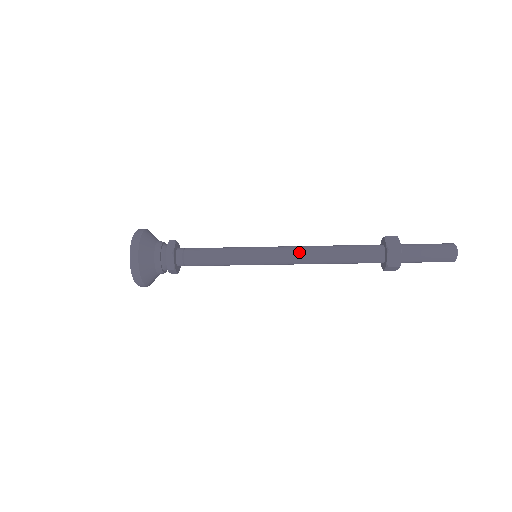
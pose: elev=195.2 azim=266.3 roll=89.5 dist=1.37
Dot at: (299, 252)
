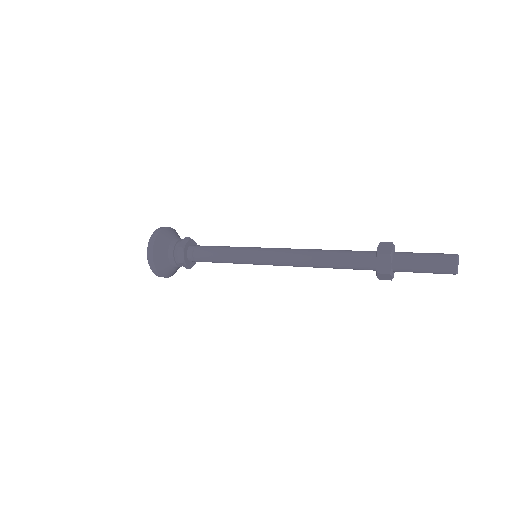
Dot at: (292, 253)
